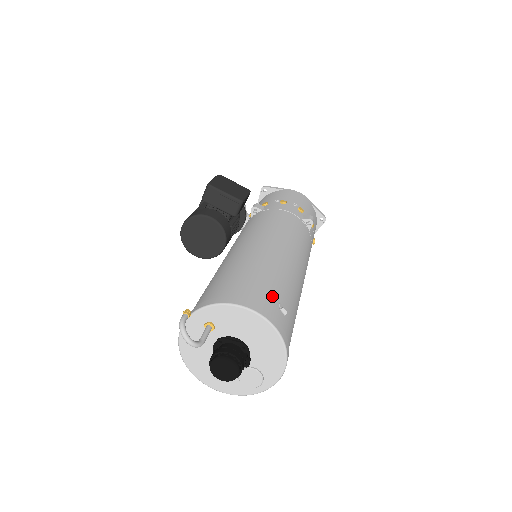
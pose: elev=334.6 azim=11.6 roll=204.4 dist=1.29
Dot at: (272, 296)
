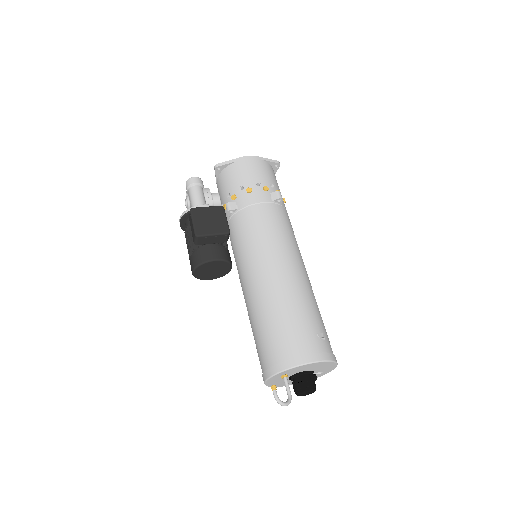
Dot at: (311, 333)
